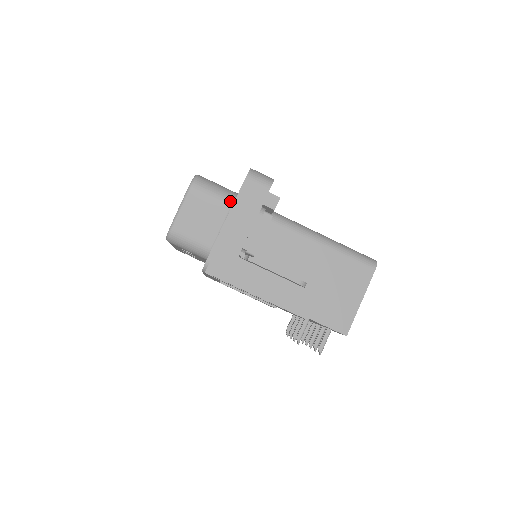
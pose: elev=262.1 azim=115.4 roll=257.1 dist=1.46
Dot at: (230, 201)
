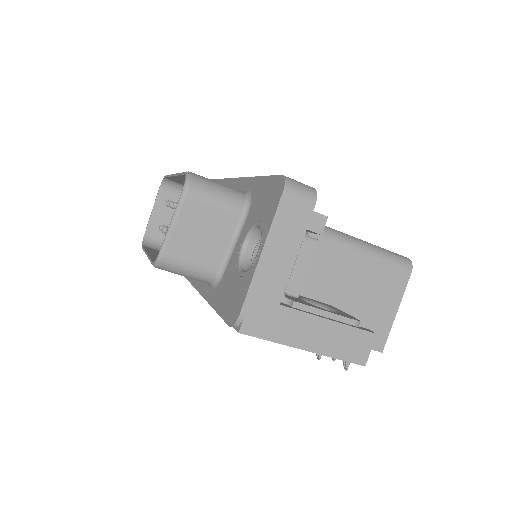
Dot at: (240, 209)
